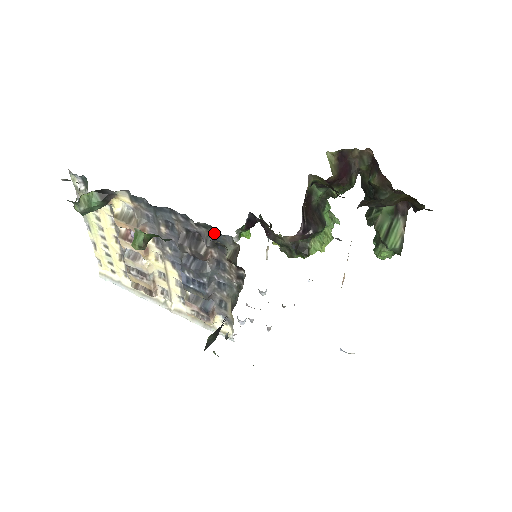
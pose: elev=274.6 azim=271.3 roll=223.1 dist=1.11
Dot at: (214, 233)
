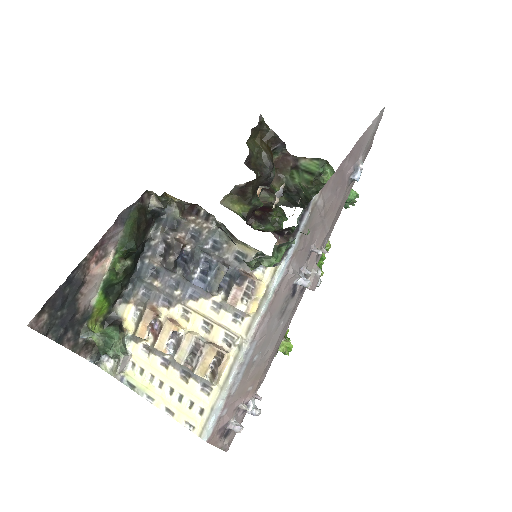
Dot at: (164, 224)
